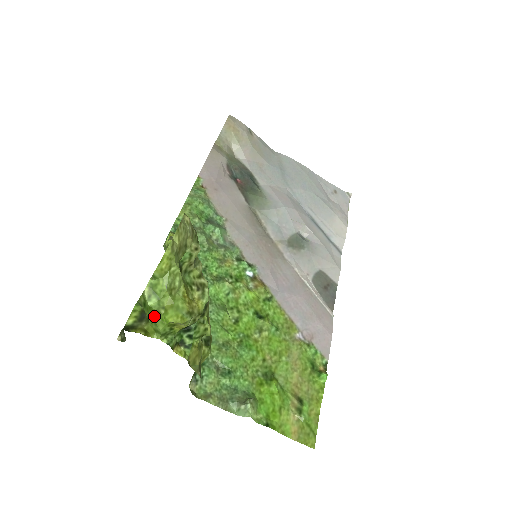
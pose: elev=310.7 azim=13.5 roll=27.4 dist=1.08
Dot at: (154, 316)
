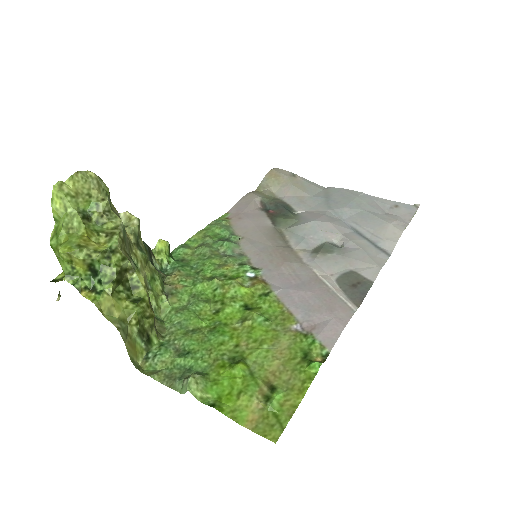
Dot at: (57, 256)
